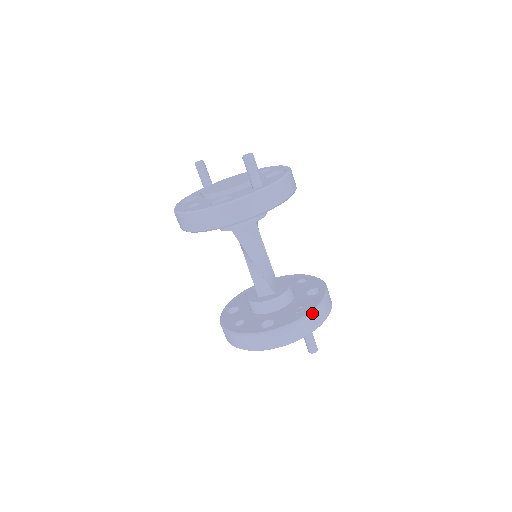
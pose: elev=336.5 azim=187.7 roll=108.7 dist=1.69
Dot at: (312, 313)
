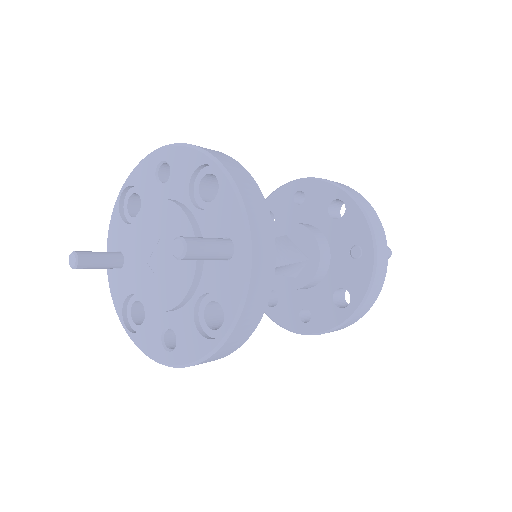
Dot at: (376, 247)
